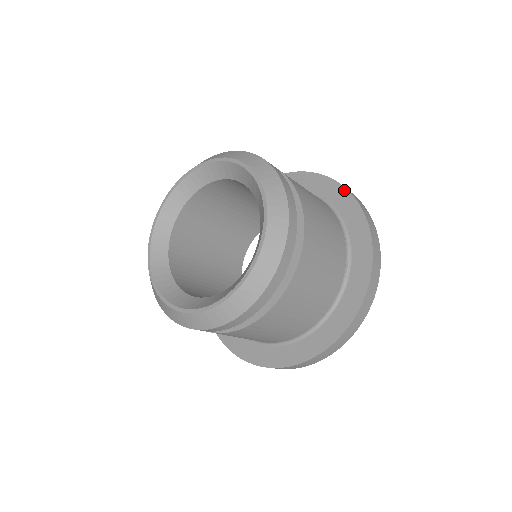
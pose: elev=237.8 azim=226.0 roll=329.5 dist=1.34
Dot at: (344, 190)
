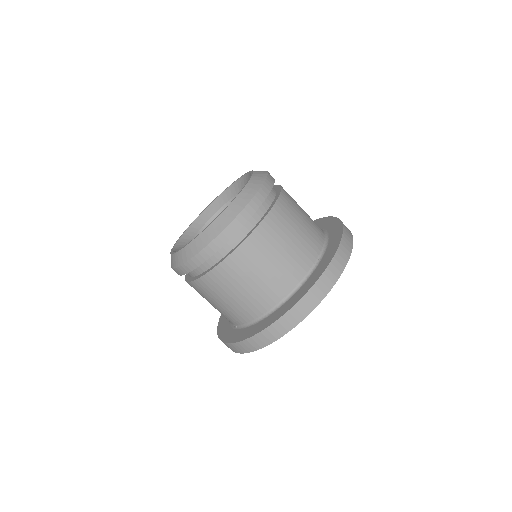
Dot at: (338, 221)
